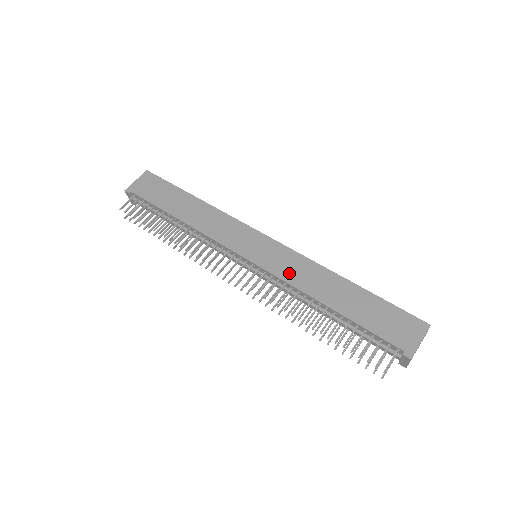
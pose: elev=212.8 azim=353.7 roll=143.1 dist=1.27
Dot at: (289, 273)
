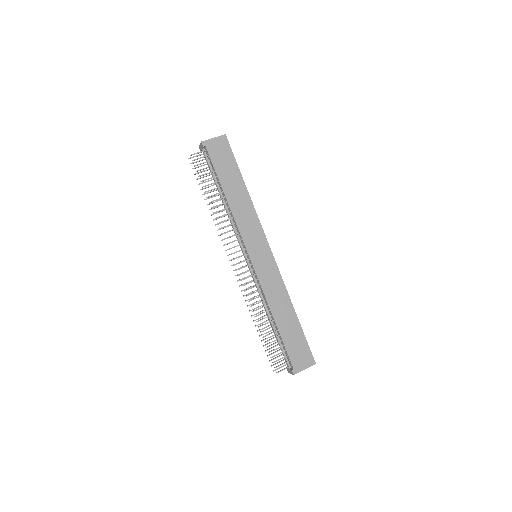
Dot at: (268, 285)
